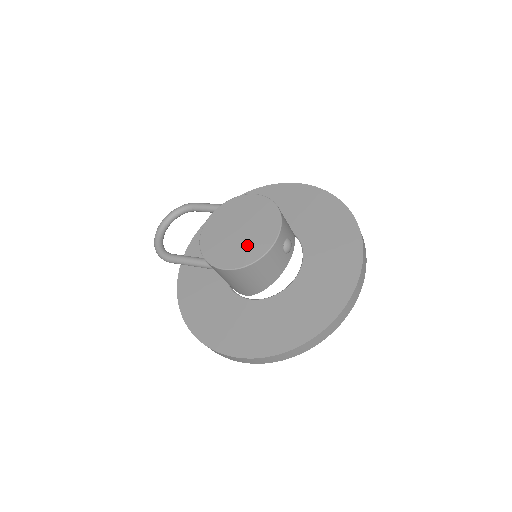
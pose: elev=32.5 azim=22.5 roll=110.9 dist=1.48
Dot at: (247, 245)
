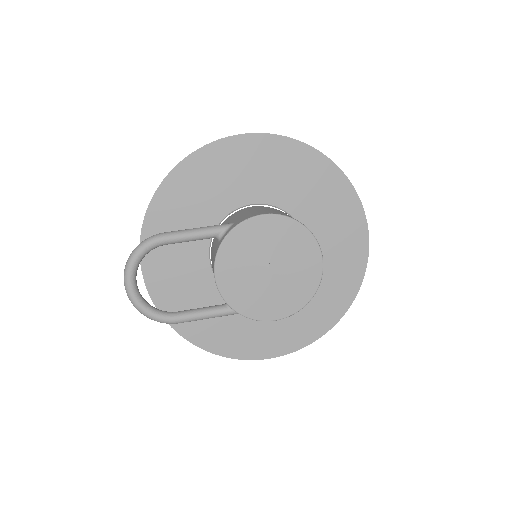
Dot at: (291, 285)
